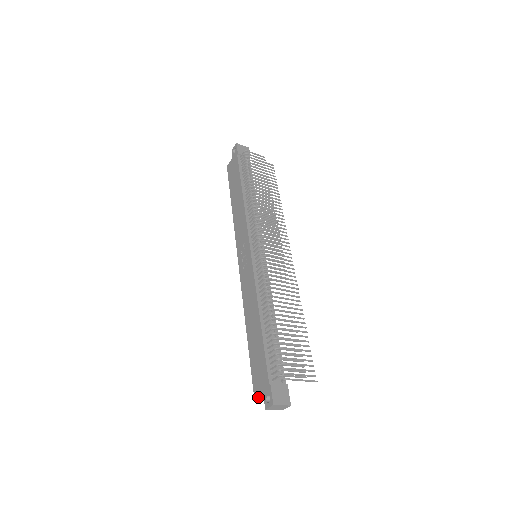
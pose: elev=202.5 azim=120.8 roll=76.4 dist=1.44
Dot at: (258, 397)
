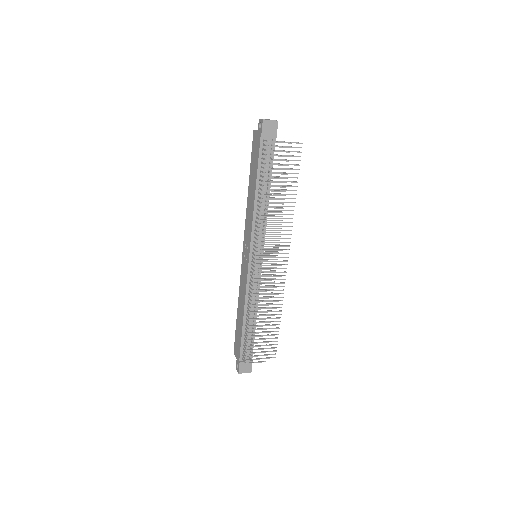
Dot at: (235, 355)
